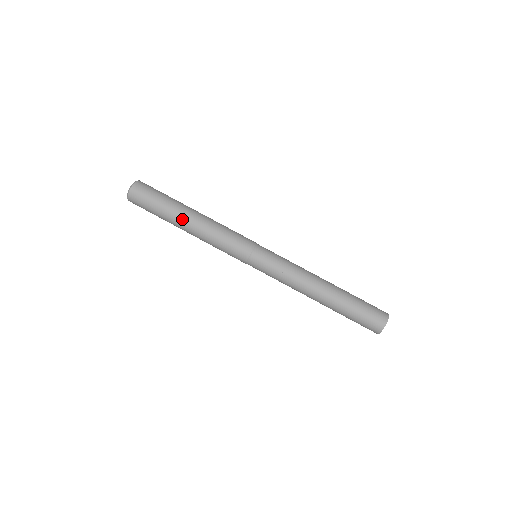
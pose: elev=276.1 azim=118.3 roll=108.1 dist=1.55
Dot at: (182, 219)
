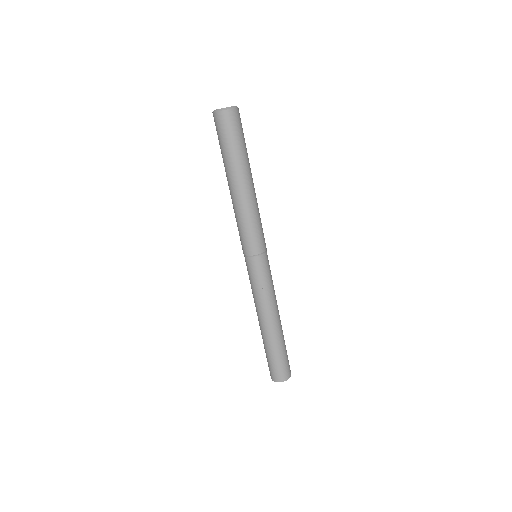
Dot at: (242, 177)
